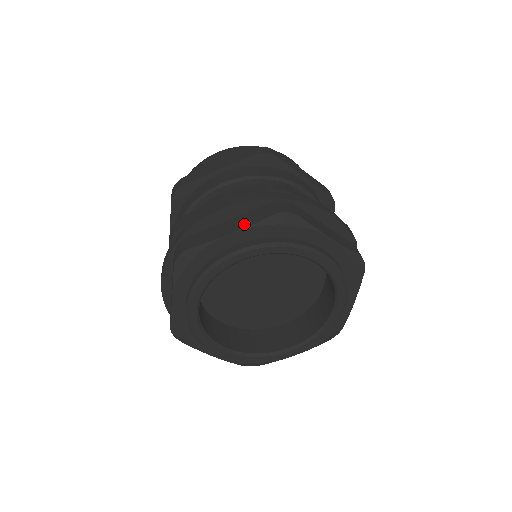
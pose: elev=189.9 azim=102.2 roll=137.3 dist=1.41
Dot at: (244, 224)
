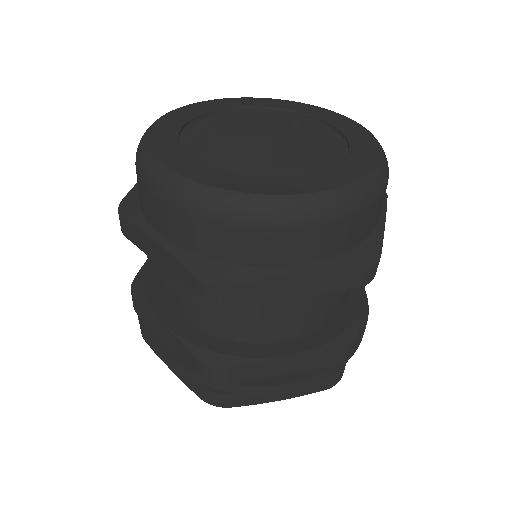
Dot at: (180, 377)
